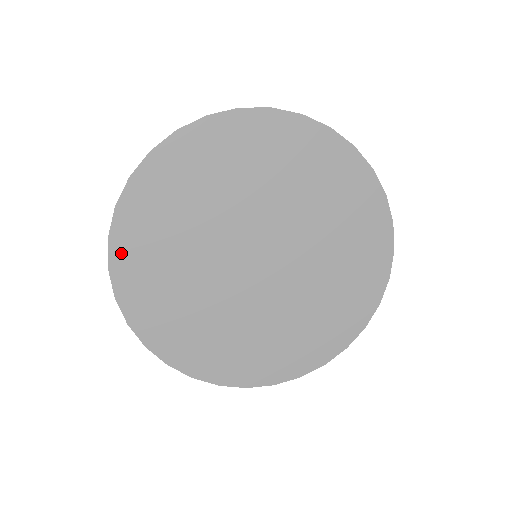
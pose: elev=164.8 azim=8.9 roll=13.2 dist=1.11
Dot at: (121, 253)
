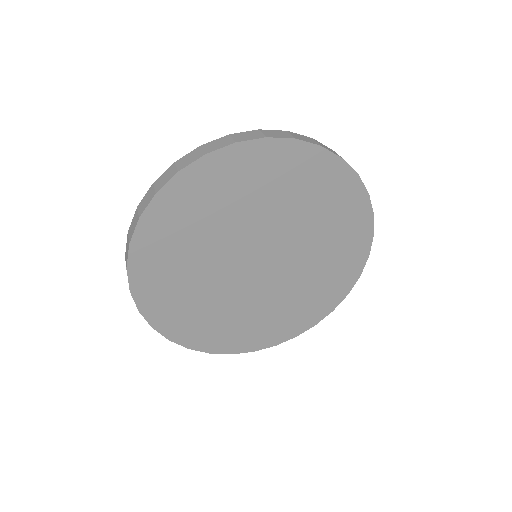
Dot at: (168, 328)
